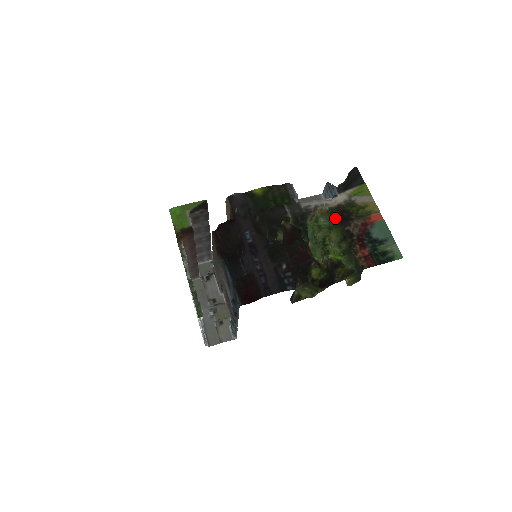
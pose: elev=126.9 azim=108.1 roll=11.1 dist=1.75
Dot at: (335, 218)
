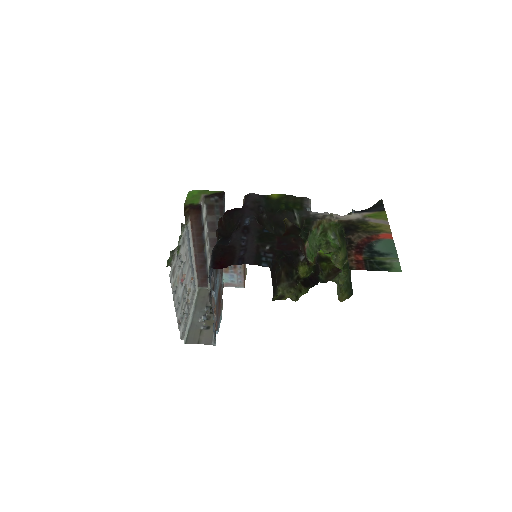
Dot at: (341, 229)
